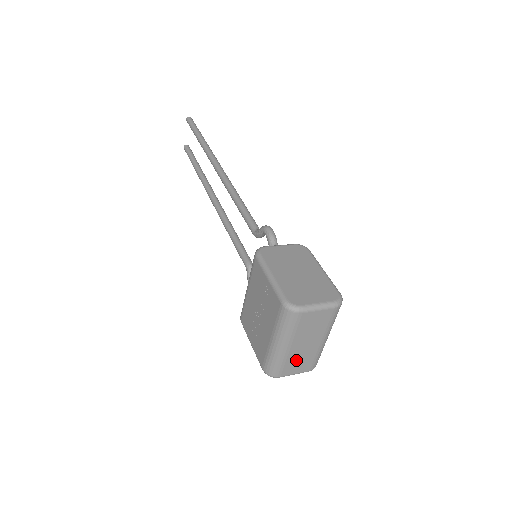
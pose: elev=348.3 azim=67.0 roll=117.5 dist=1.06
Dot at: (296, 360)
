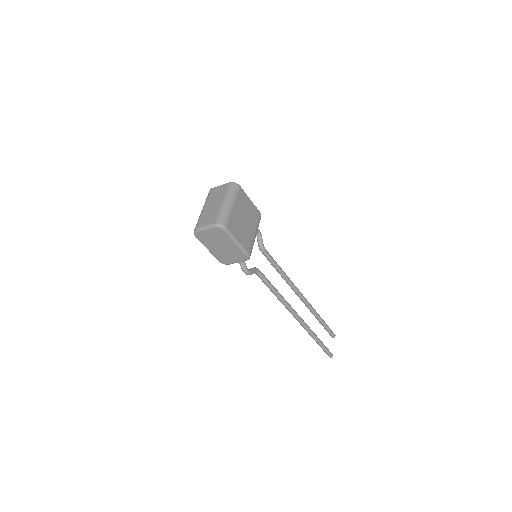
Dot at: (207, 216)
